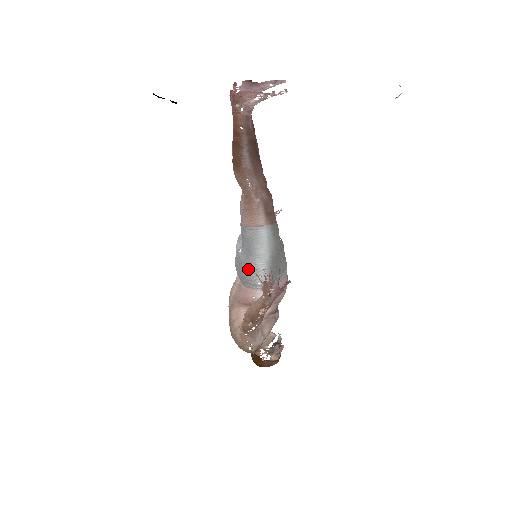
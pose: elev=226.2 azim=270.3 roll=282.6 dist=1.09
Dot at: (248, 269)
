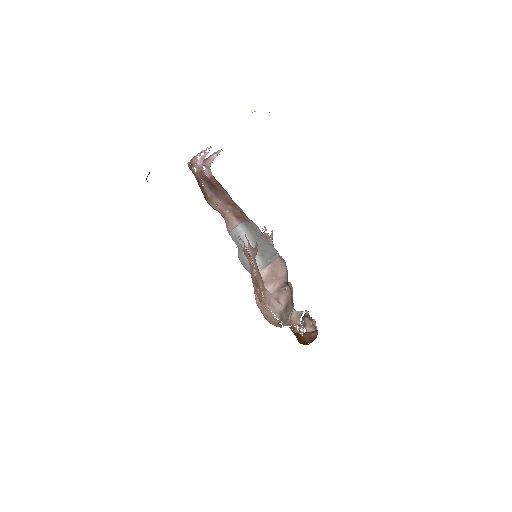
Dot at: (245, 259)
